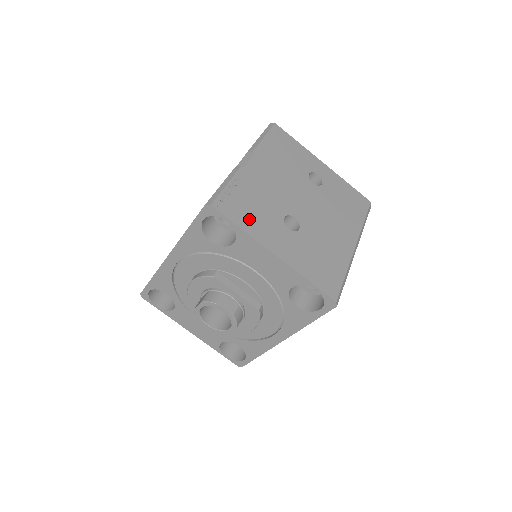
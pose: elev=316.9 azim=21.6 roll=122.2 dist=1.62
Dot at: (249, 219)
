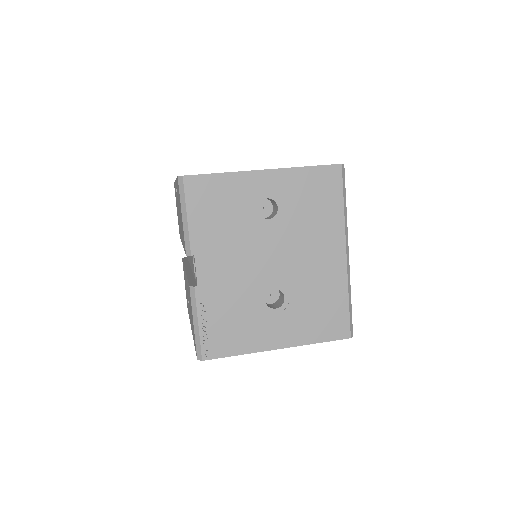
Dot at: (238, 339)
